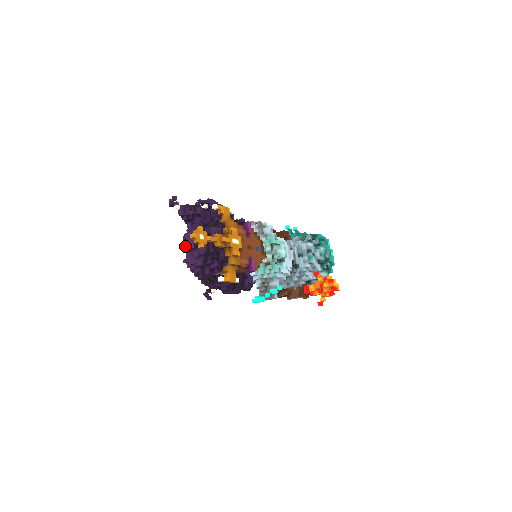
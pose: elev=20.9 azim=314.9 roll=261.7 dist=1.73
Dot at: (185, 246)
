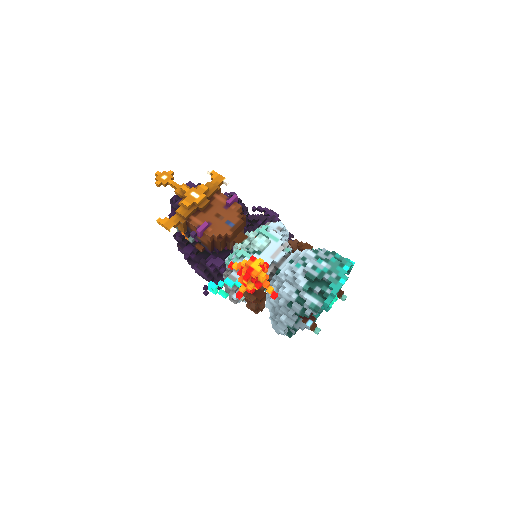
Dot at: occluded
